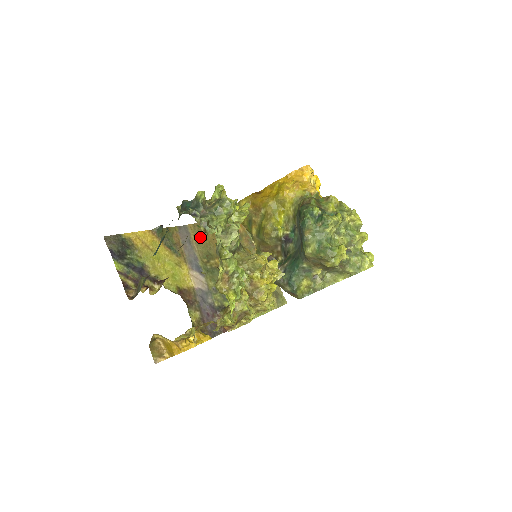
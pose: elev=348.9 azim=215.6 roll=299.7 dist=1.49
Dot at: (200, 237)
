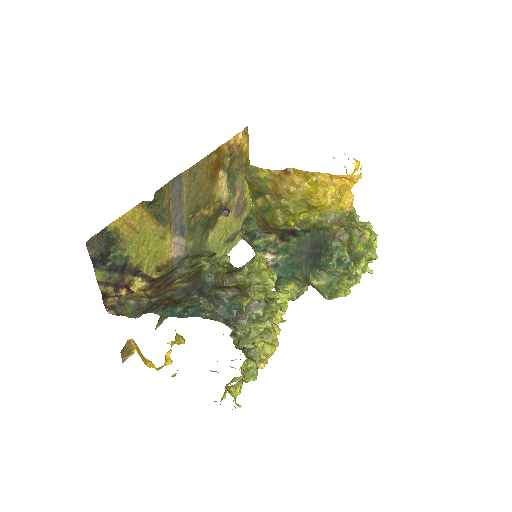
Dot at: (193, 185)
